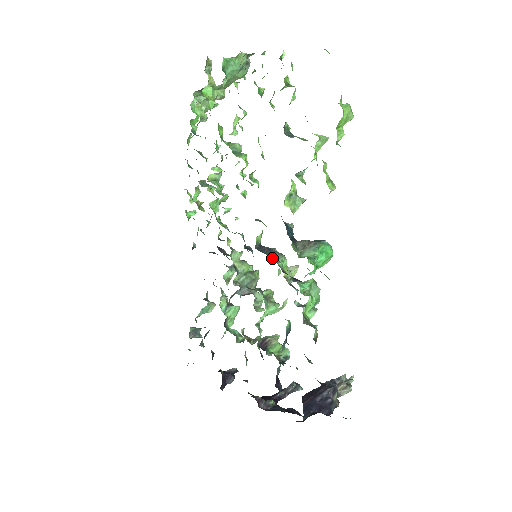
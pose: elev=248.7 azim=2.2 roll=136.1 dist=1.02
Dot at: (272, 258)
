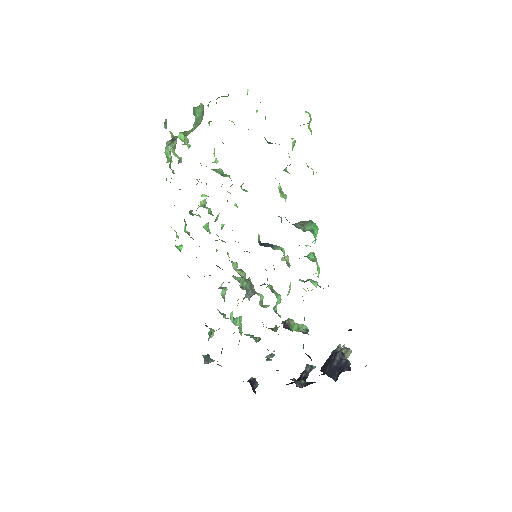
Dot at: (274, 249)
